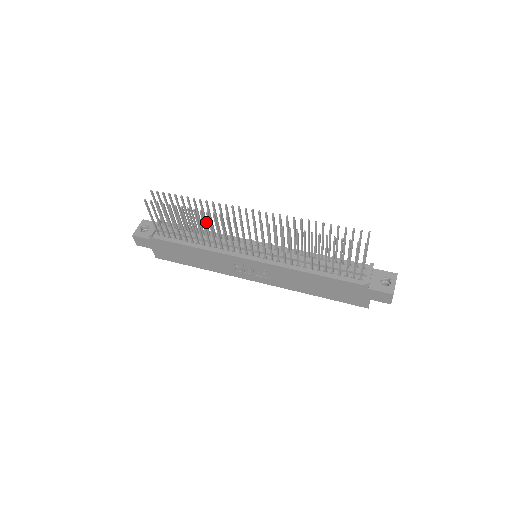
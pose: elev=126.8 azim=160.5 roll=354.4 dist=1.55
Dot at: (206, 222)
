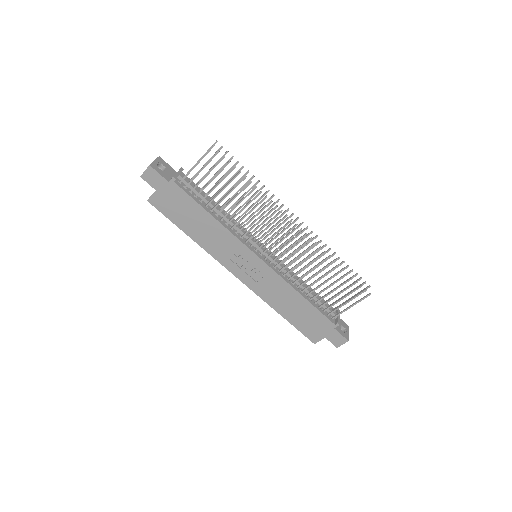
Dot at: (238, 201)
